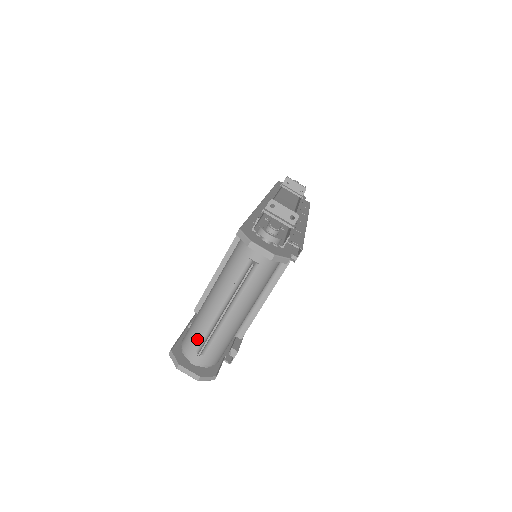
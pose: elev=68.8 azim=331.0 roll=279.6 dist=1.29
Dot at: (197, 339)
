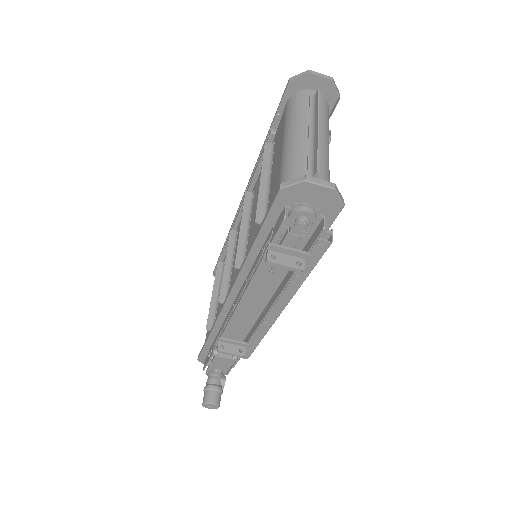
Dot at: (302, 169)
